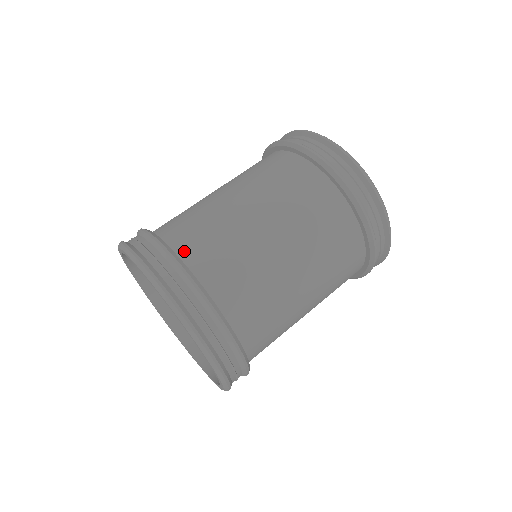
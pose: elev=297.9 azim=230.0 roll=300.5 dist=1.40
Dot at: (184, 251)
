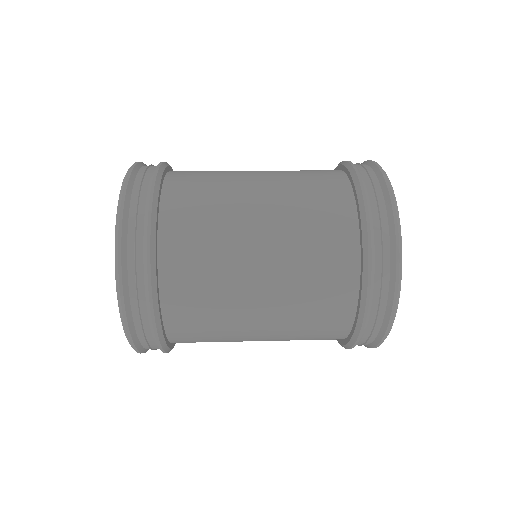
Dot at: occluded
